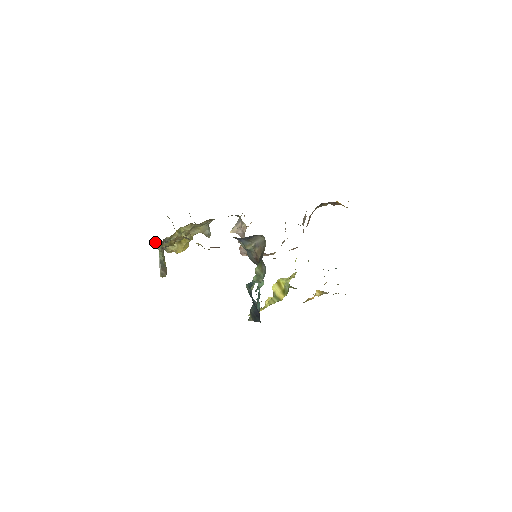
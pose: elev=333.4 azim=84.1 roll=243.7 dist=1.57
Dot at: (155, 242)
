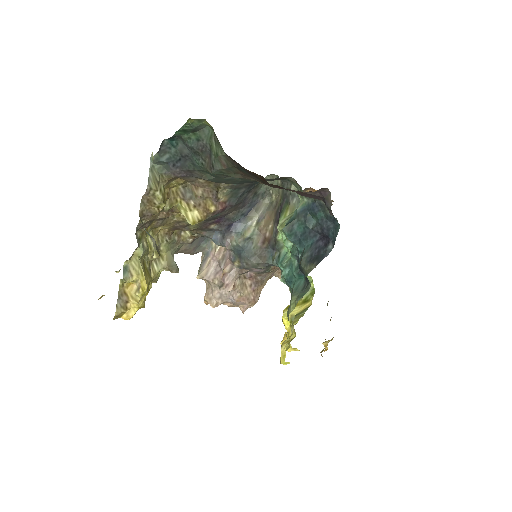
Dot at: (150, 175)
